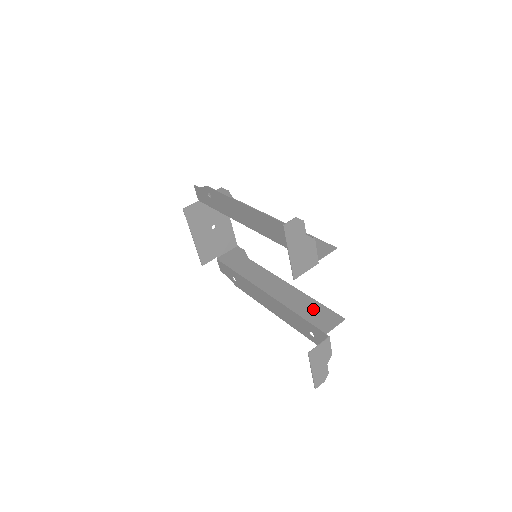
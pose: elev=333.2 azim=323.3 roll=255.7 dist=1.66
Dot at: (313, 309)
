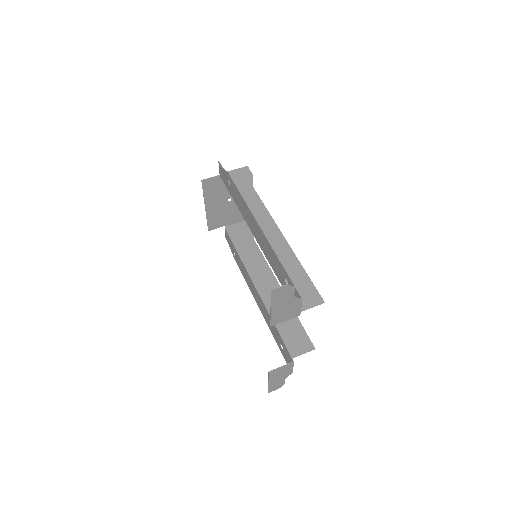
Dot at: (291, 326)
